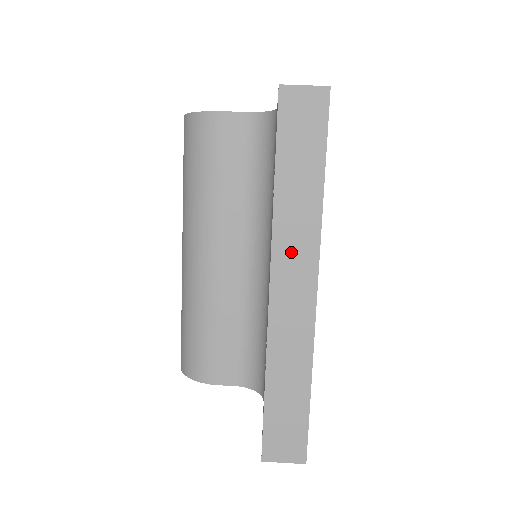
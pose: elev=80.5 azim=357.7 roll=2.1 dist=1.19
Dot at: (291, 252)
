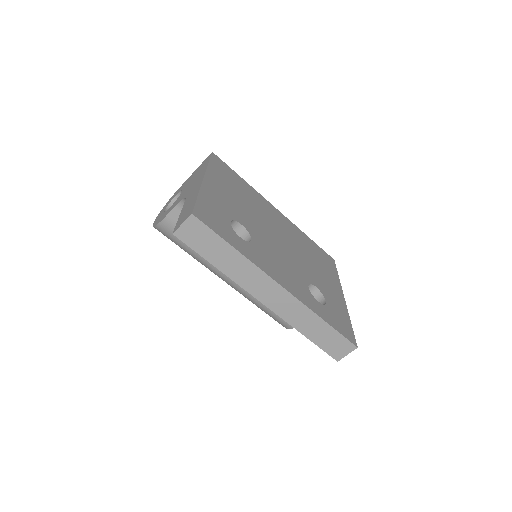
Dot at: (255, 284)
